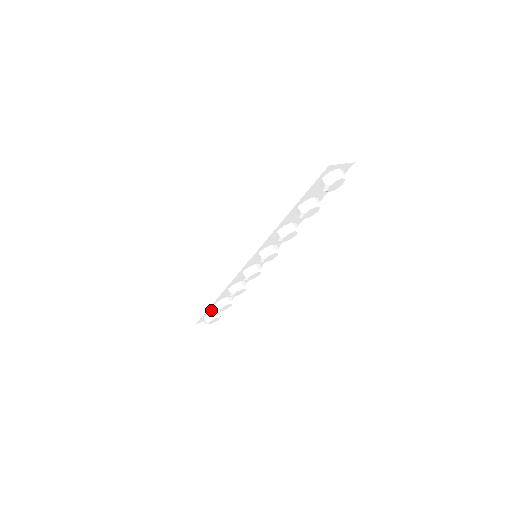
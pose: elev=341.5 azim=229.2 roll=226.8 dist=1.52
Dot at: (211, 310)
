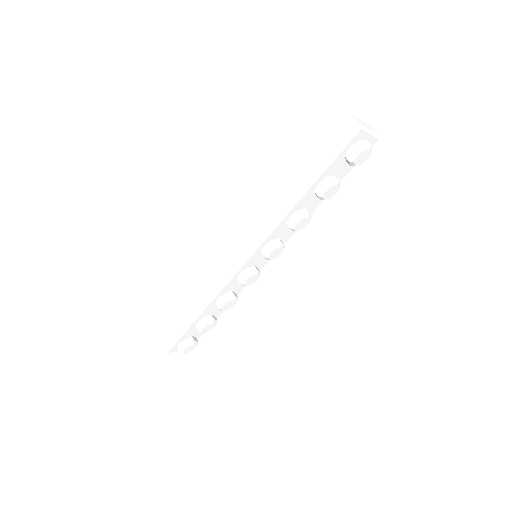
Dot at: (189, 333)
